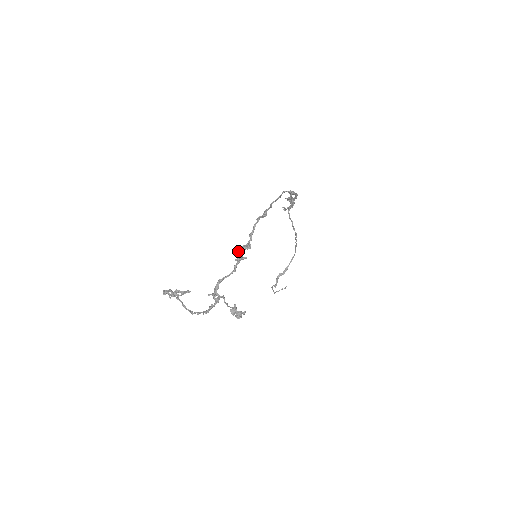
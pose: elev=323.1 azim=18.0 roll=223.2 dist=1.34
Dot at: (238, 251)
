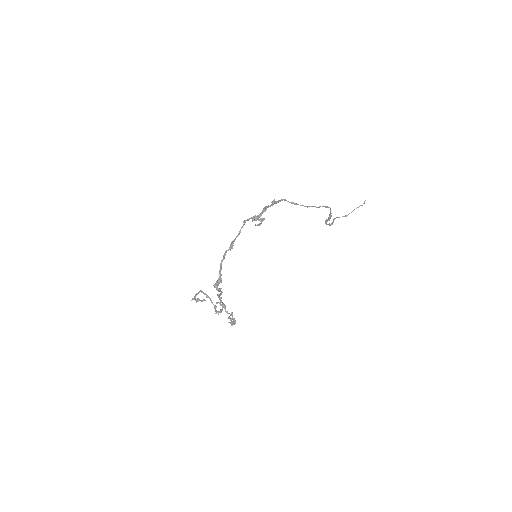
Dot at: occluded
